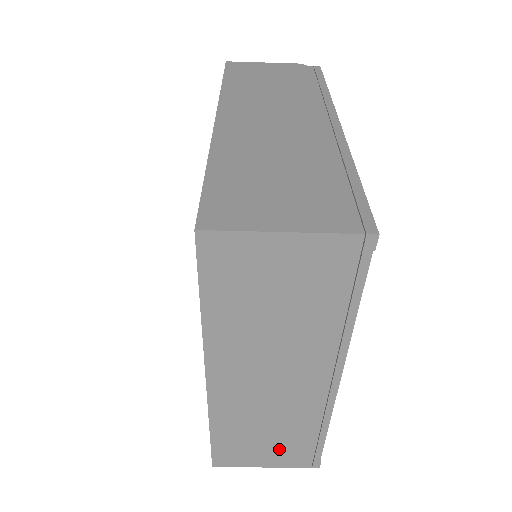
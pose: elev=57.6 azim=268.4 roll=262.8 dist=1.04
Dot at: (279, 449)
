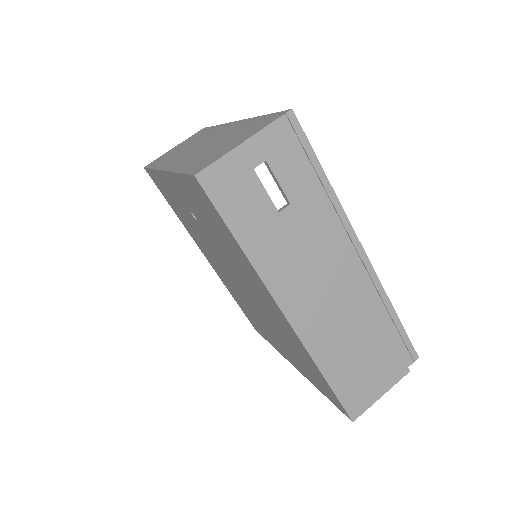
Dot at: (240, 136)
